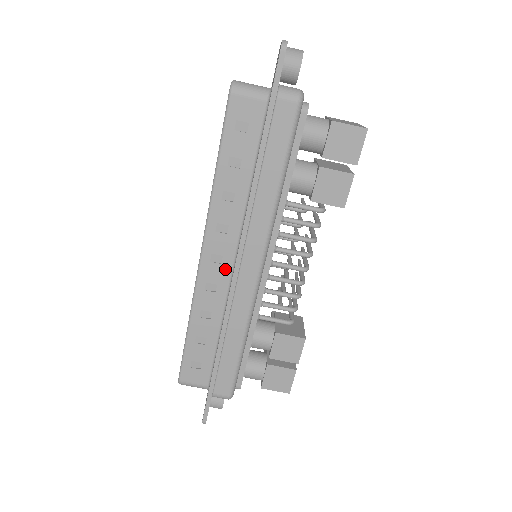
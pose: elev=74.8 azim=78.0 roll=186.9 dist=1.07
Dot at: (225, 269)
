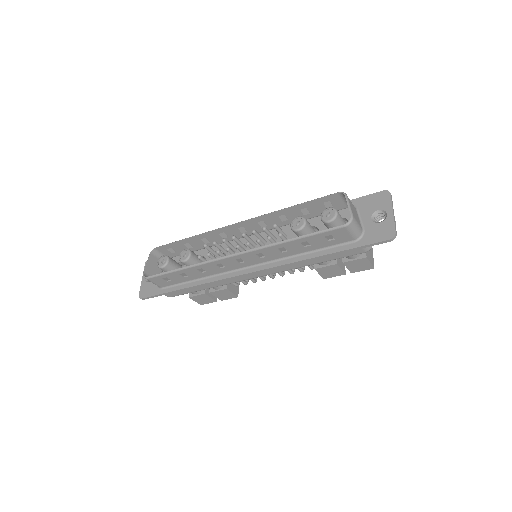
Dot at: (239, 266)
